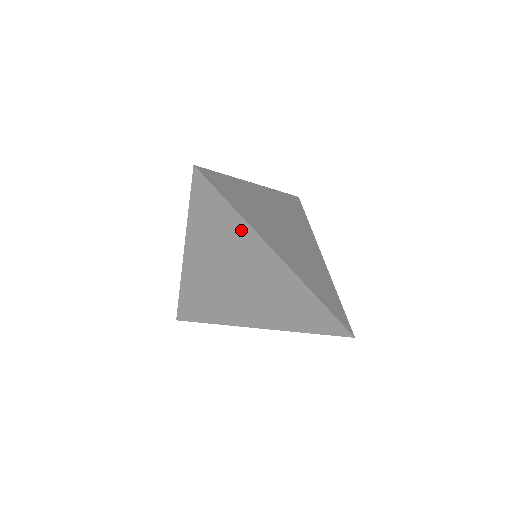
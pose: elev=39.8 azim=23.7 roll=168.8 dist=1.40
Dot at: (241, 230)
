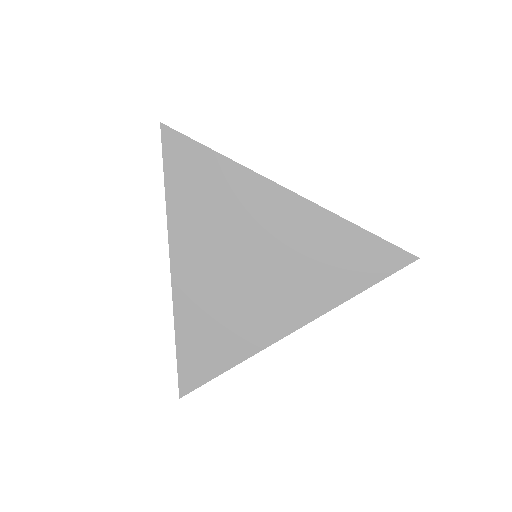
Dot at: (235, 179)
